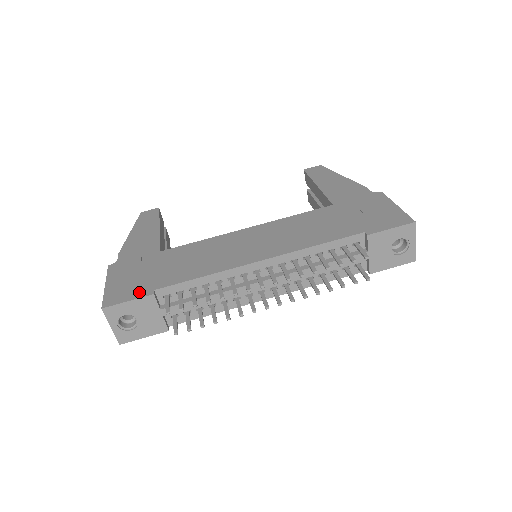
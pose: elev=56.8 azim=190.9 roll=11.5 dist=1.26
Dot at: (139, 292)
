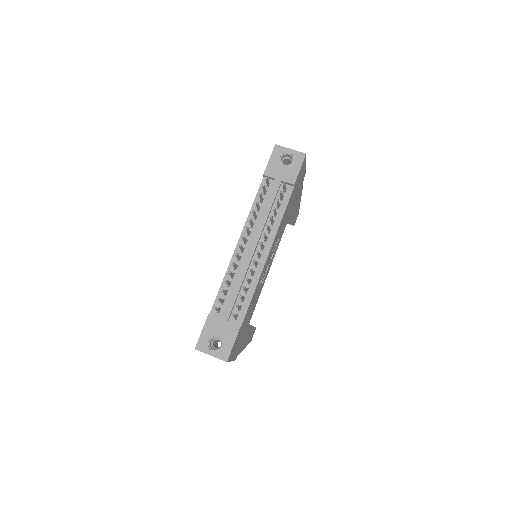
Dot at: occluded
